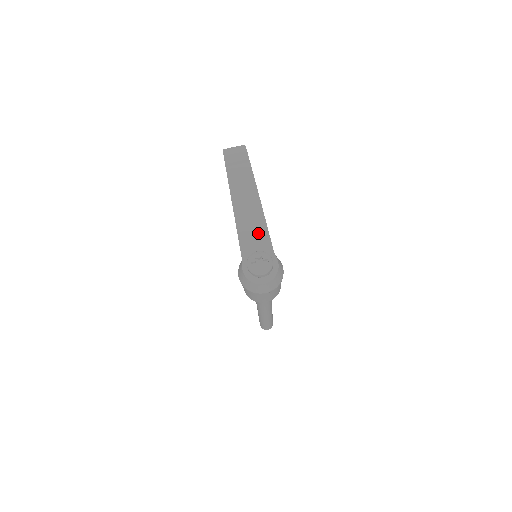
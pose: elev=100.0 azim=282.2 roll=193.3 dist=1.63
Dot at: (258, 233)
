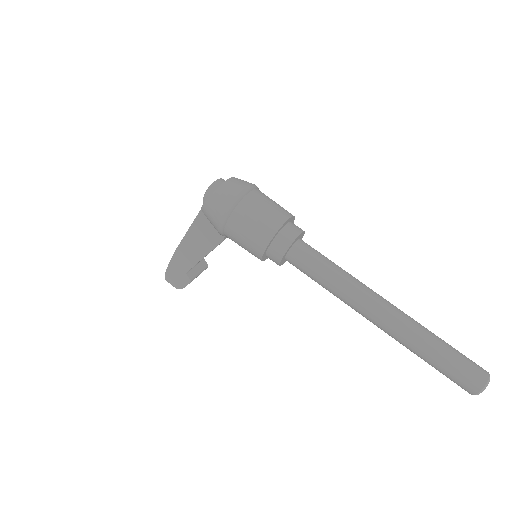
Dot at: occluded
